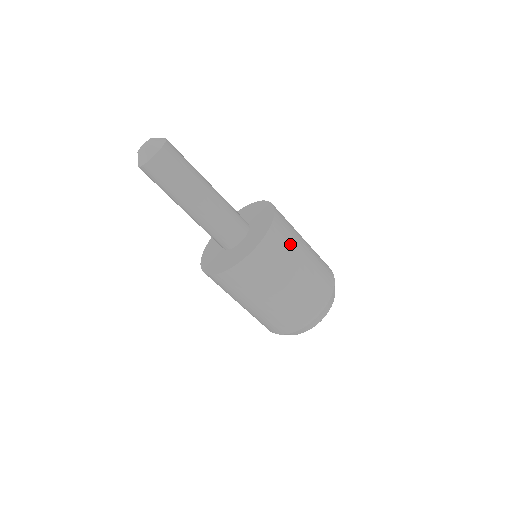
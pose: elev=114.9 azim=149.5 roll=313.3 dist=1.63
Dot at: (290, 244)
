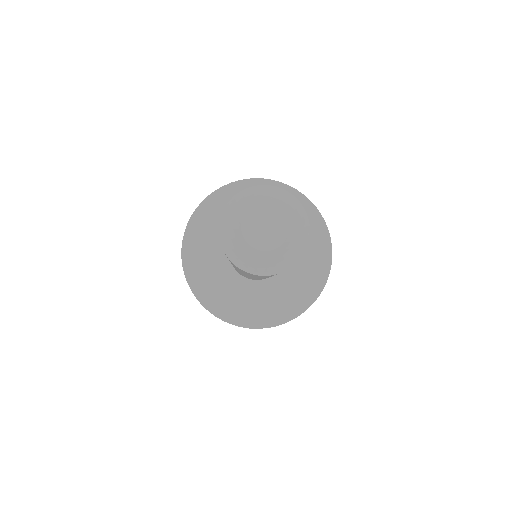
Dot at: occluded
